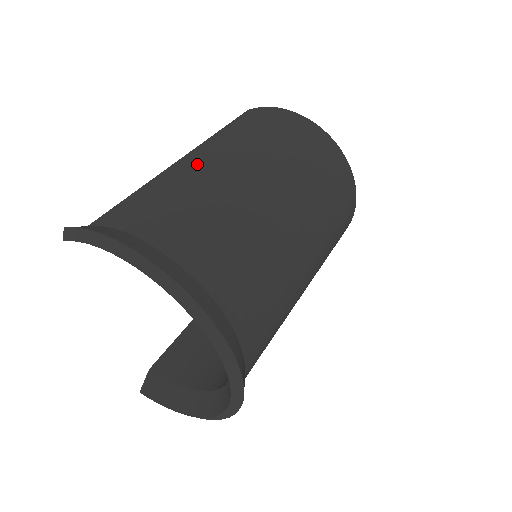
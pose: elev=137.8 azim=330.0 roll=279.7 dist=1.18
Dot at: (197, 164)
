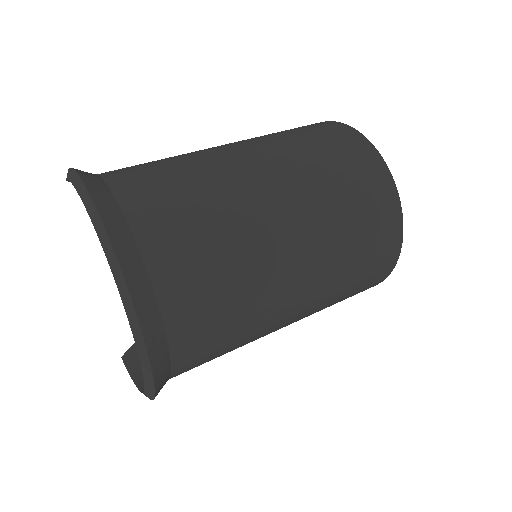
Dot at: (214, 149)
